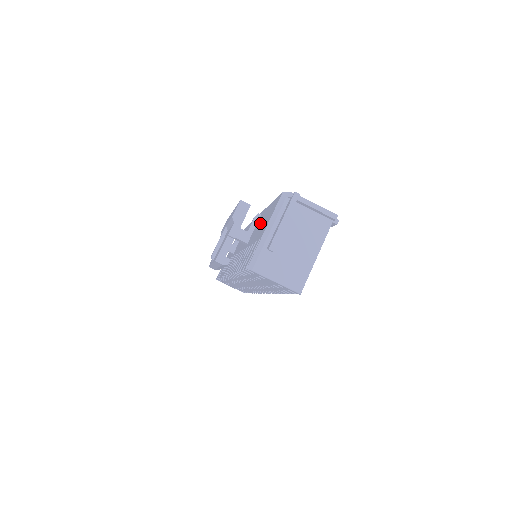
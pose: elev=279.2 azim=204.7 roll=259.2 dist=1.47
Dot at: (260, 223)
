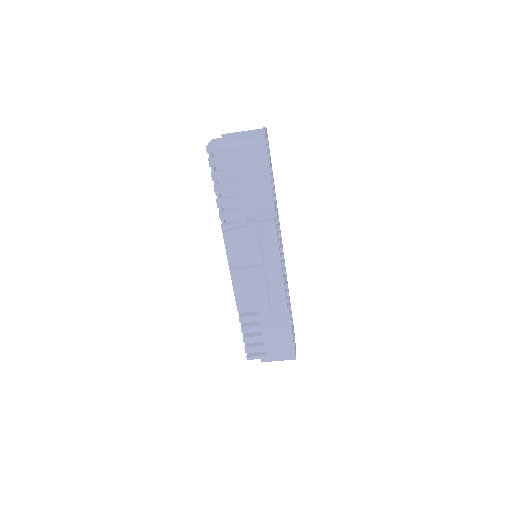
Dot at: (277, 323)
